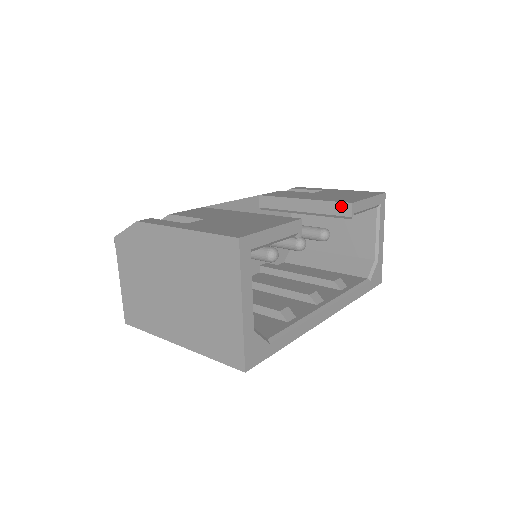
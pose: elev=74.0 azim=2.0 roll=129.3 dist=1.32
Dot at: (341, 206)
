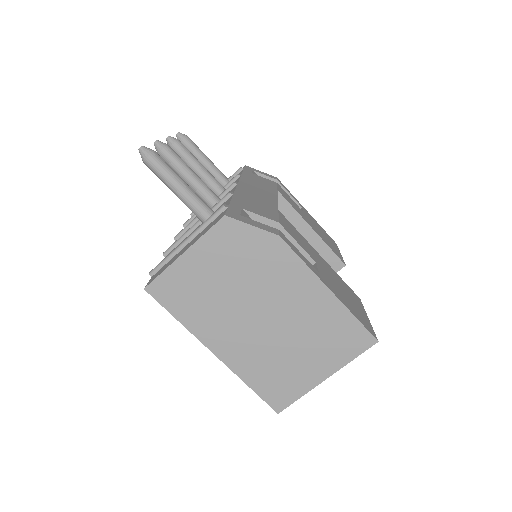
Dot at: (336, 260)
